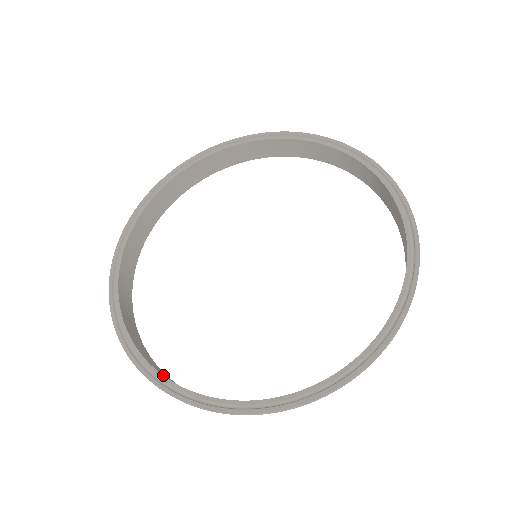
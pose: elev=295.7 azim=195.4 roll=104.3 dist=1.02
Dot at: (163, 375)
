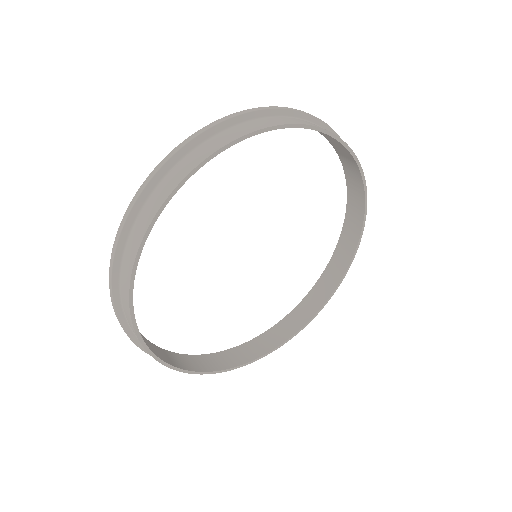
Dot at: occluded
